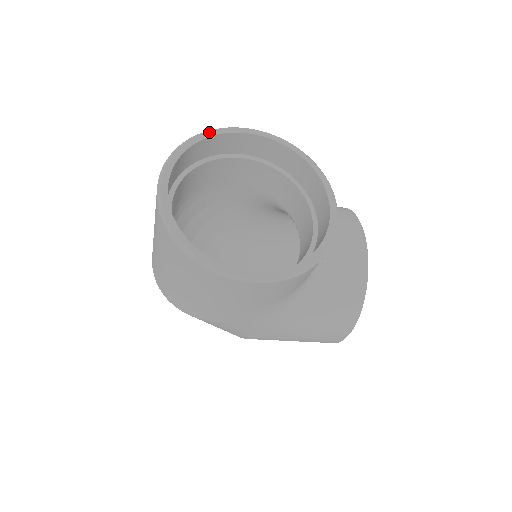
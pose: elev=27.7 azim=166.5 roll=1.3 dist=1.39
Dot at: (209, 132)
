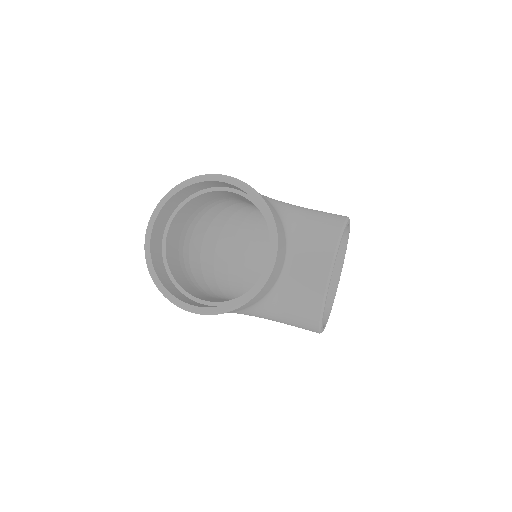
Dot at: (190, 181)
